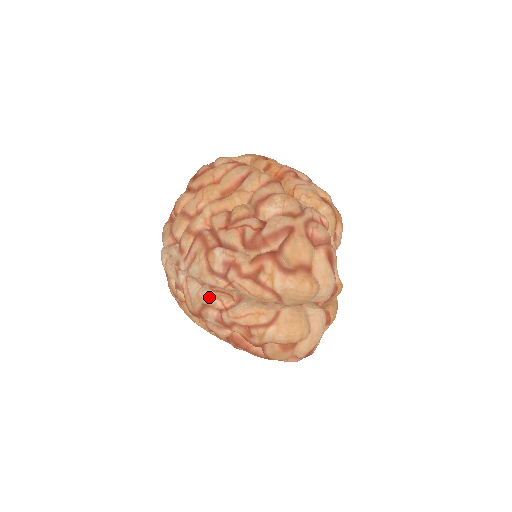
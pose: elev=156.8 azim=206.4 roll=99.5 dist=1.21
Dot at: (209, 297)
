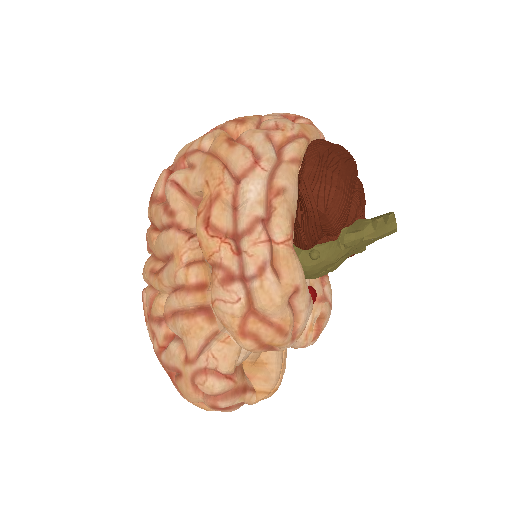
Dot at: occluded
